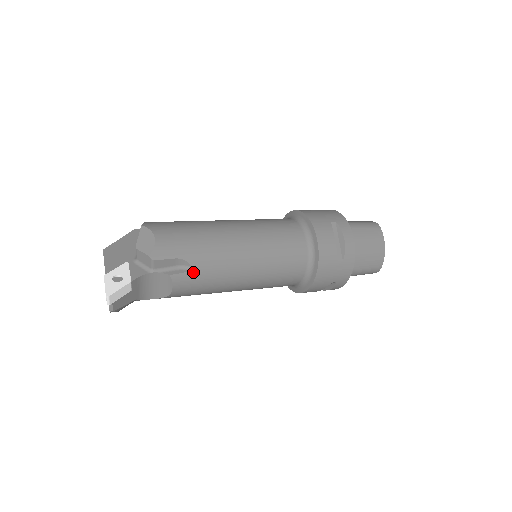
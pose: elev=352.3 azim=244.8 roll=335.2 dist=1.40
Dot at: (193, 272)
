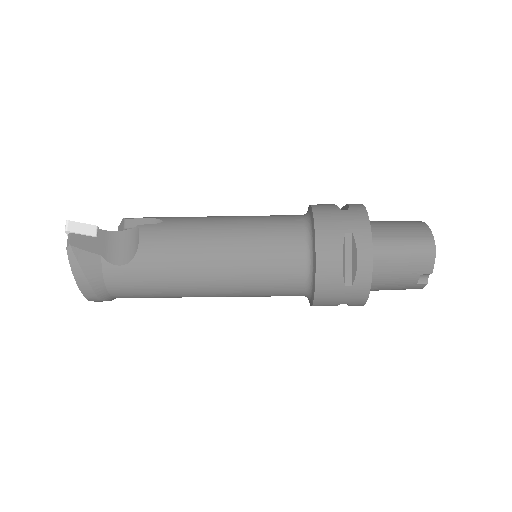
Dot at: (163, 224)
